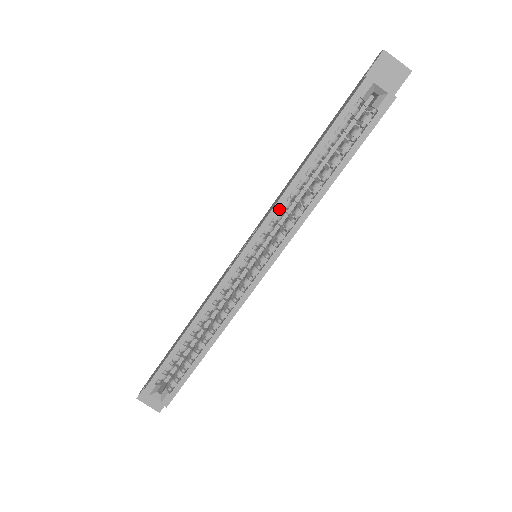
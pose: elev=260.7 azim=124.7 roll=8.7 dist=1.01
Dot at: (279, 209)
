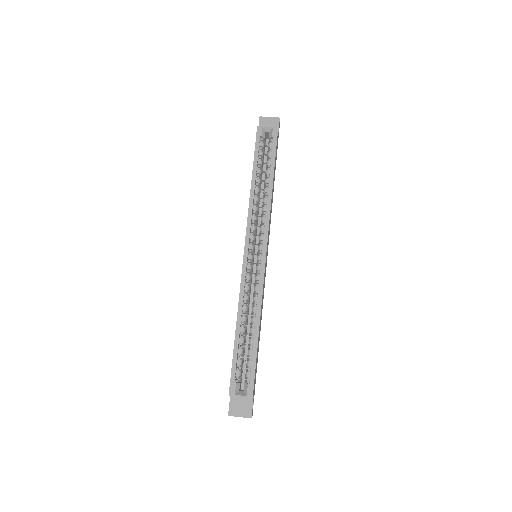
Dot at: (252, 213)
